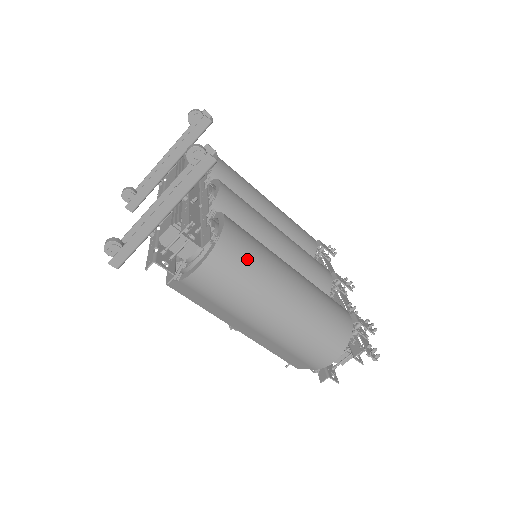
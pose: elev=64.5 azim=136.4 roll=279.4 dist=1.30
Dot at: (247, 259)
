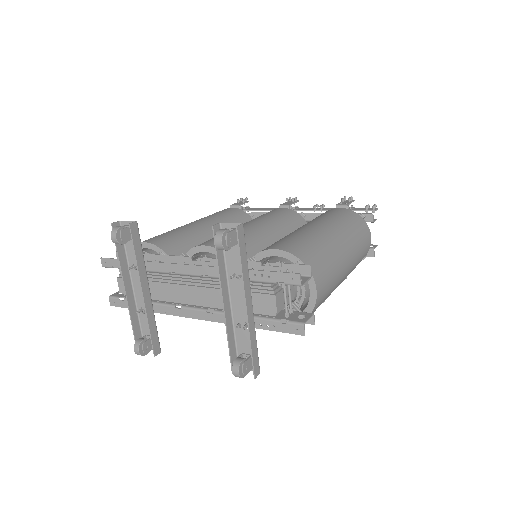
Dot at: (315, 250)
